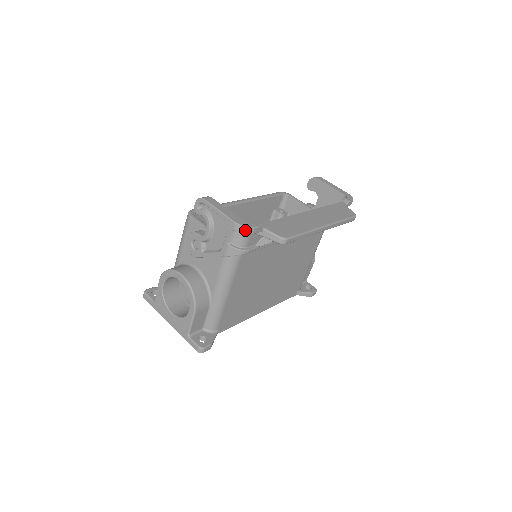
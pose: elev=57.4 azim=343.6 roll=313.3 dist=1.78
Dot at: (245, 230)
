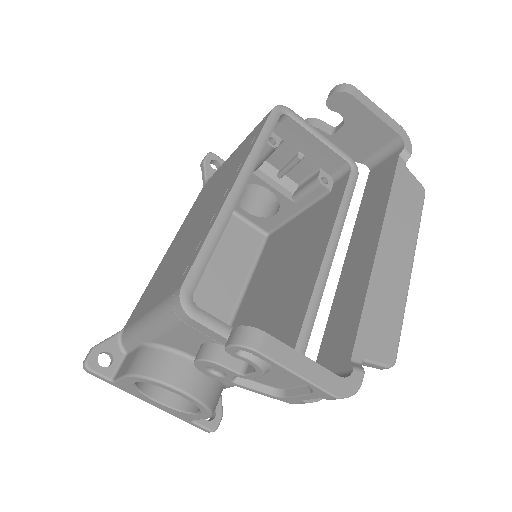
Dot at: (347, 396)
